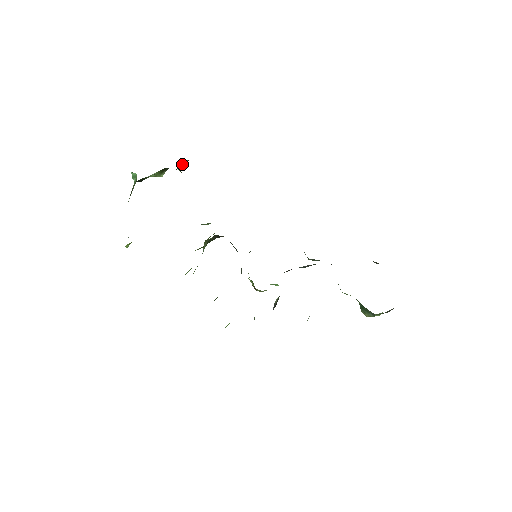
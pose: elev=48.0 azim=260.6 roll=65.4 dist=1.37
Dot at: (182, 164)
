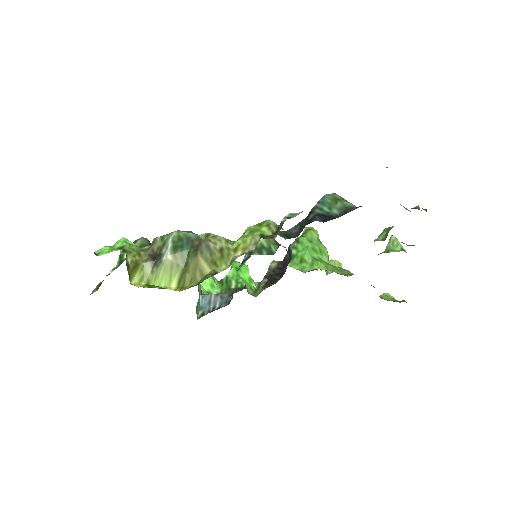
Dot at: occluded
